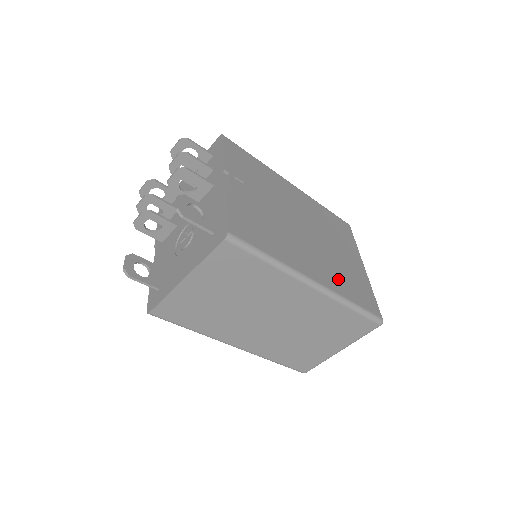
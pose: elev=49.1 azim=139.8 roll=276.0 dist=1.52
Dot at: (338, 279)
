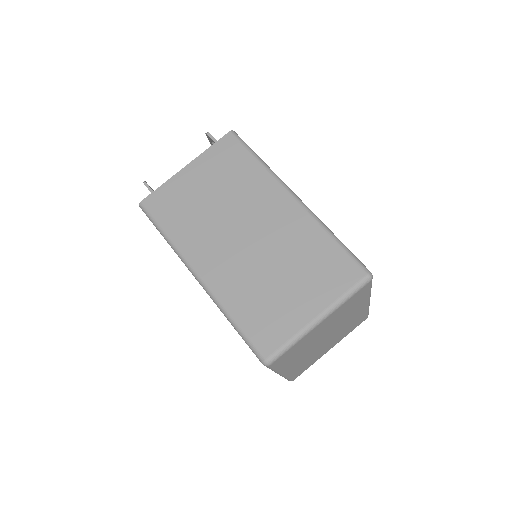
Dot at: occluded
